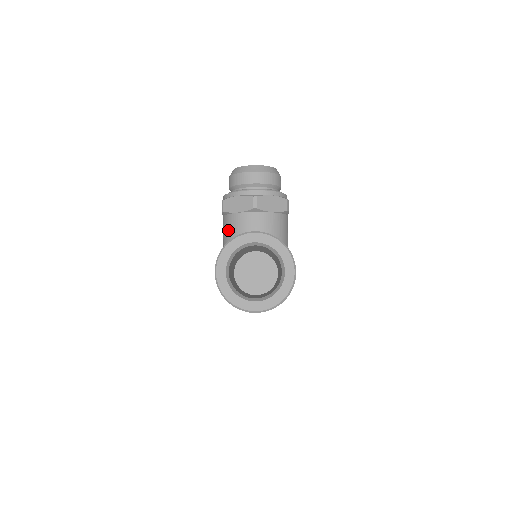
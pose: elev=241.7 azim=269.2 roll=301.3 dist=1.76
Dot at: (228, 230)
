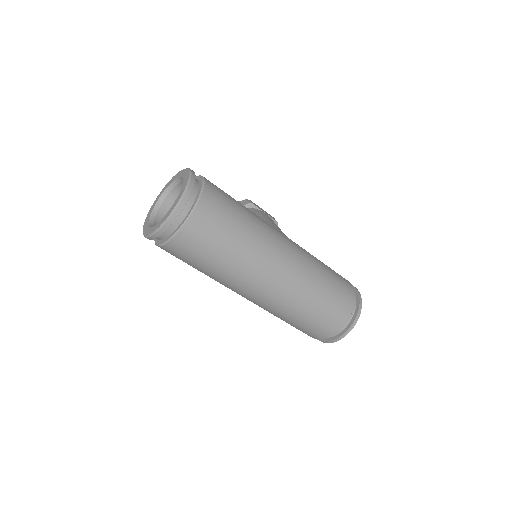
Dot at: occluded
